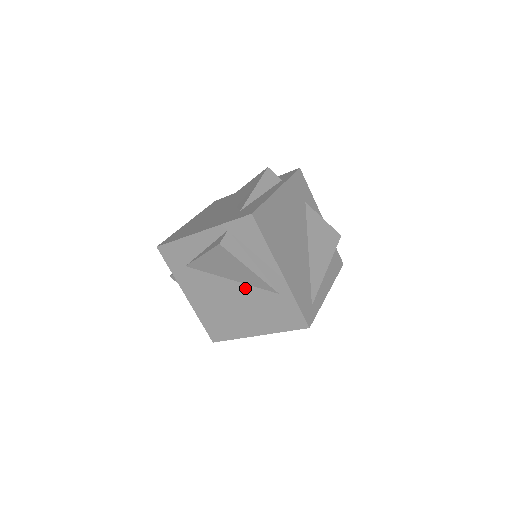
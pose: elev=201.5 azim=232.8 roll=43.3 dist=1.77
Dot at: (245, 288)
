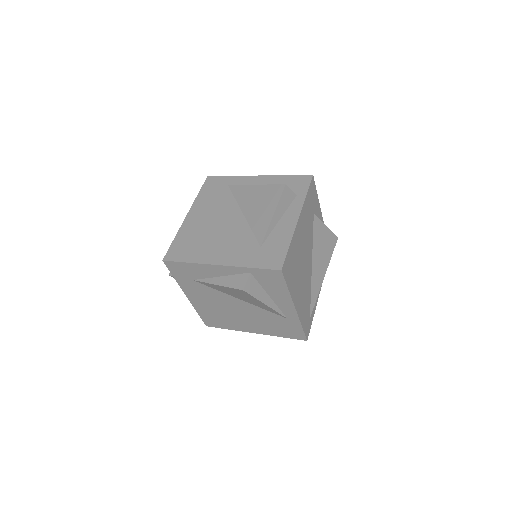
Dot at: (254, 307)
